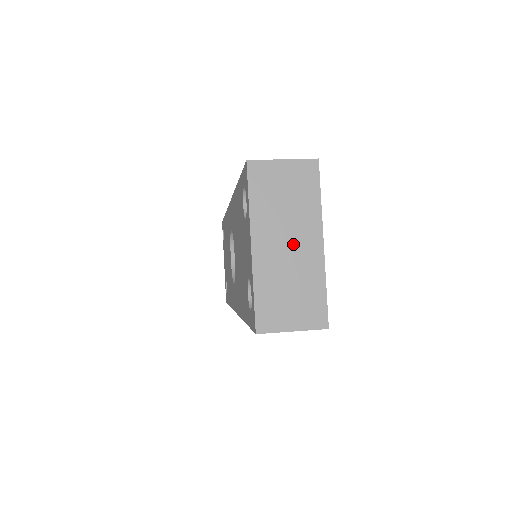
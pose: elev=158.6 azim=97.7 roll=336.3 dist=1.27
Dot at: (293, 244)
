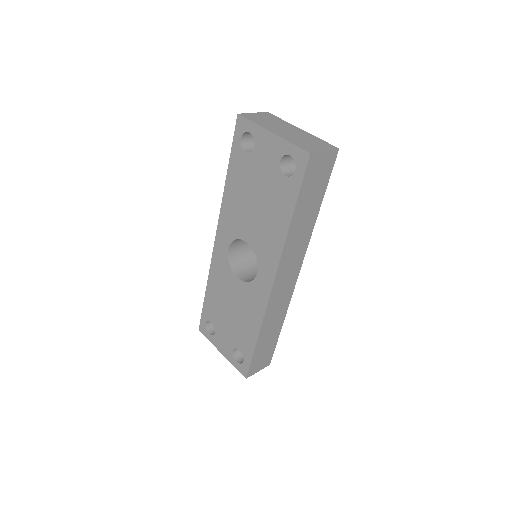
Dot at: (289, 130)
